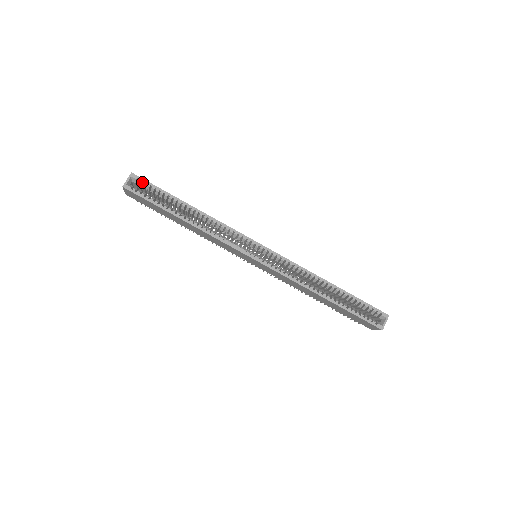
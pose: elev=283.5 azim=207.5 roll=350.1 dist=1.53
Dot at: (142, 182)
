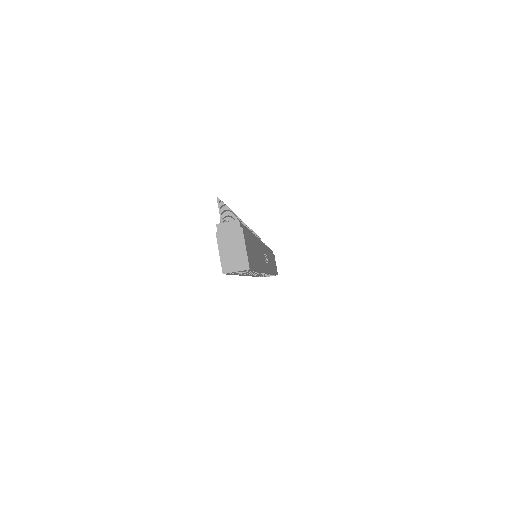
Dot at: occluded
